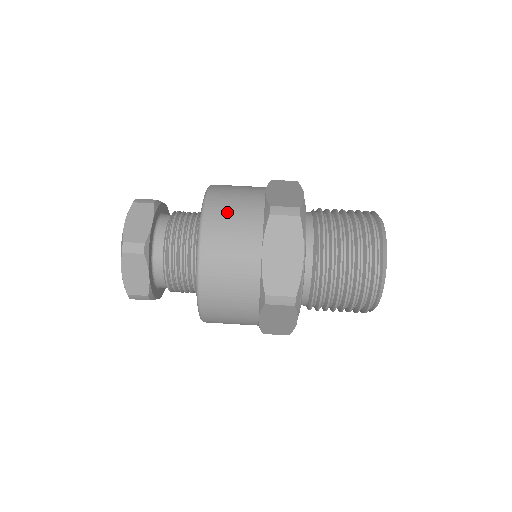
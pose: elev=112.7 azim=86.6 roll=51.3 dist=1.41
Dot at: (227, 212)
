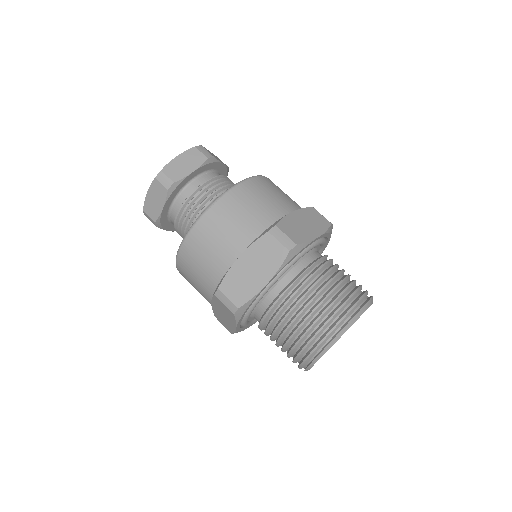
Dot at: occluded
